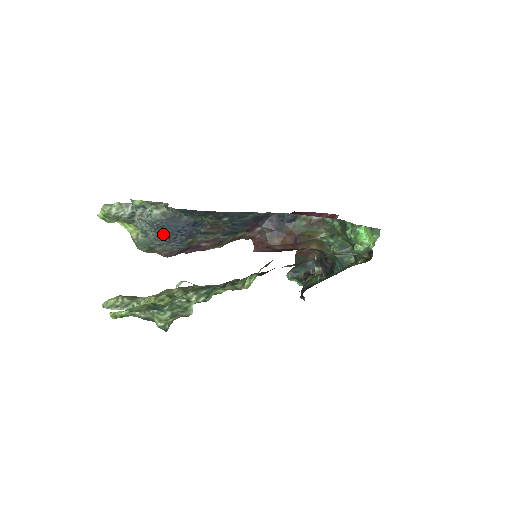
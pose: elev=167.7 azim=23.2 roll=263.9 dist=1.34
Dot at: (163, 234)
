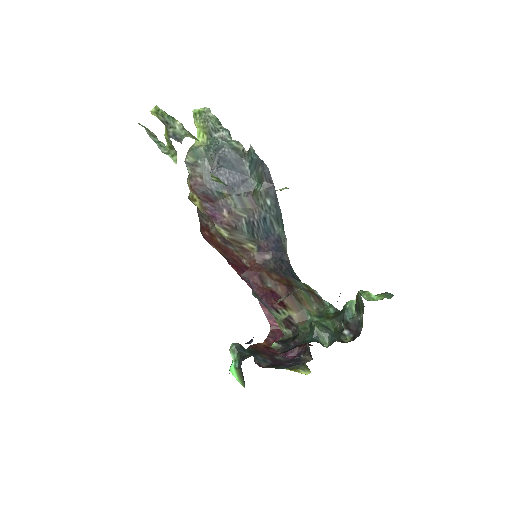
Dot at: (218, 163)
